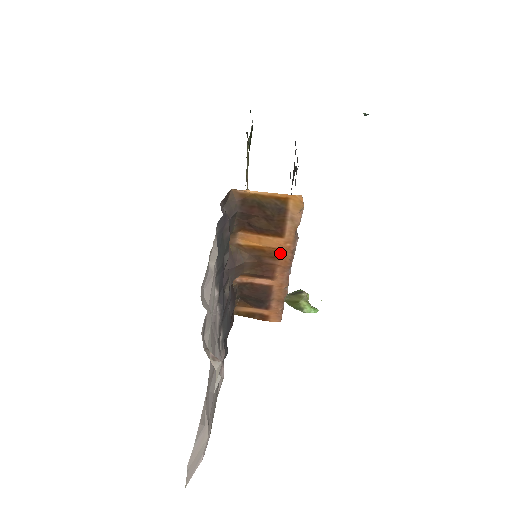
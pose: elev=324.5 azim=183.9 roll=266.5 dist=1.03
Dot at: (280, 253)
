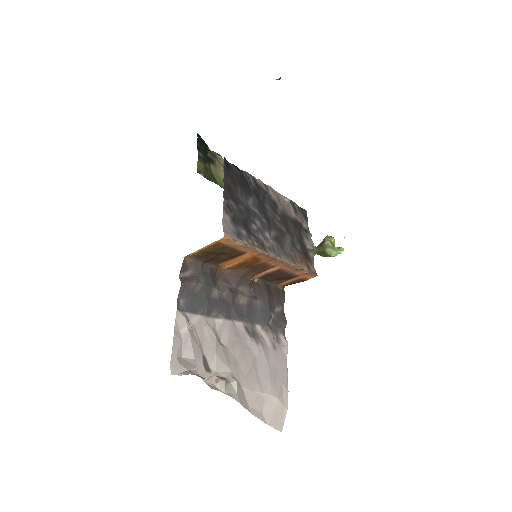
Dot at: (257, 258)
